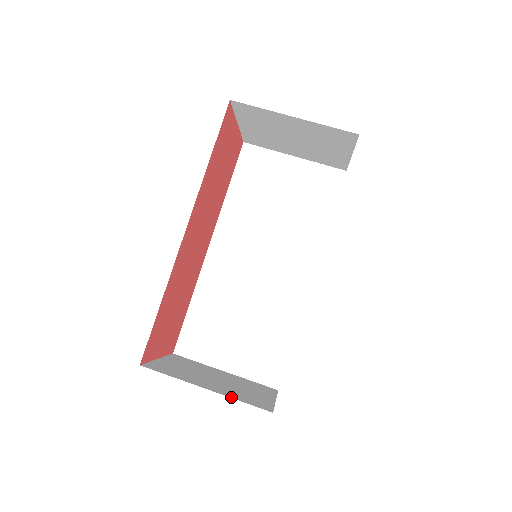
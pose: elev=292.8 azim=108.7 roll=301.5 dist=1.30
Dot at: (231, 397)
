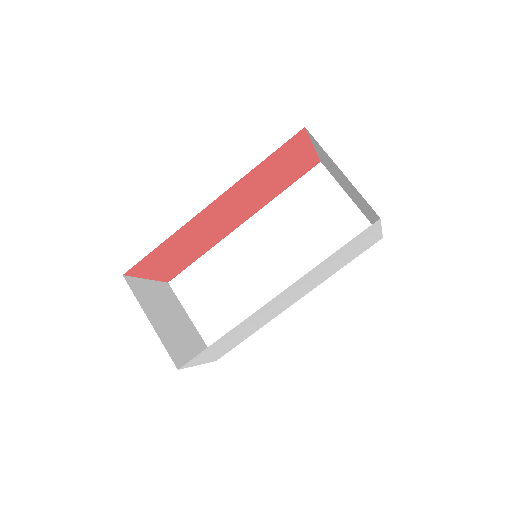
Dot at: (161, 339)
